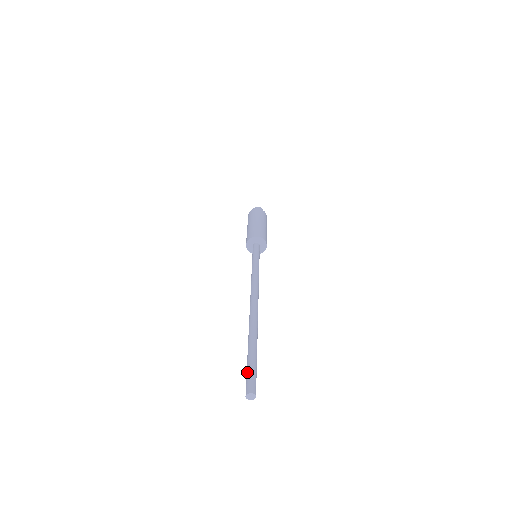
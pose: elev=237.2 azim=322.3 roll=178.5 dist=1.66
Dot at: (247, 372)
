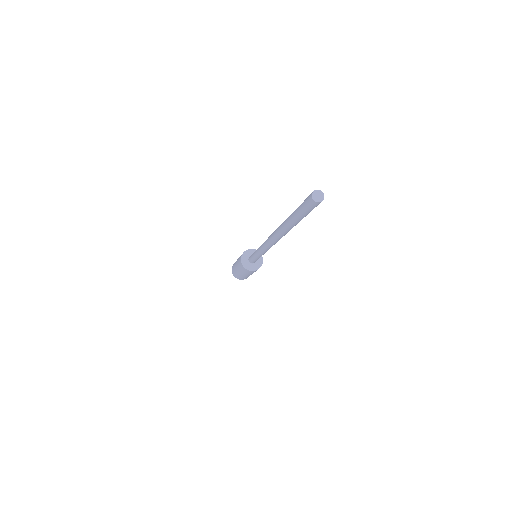
Dot at: occluded
